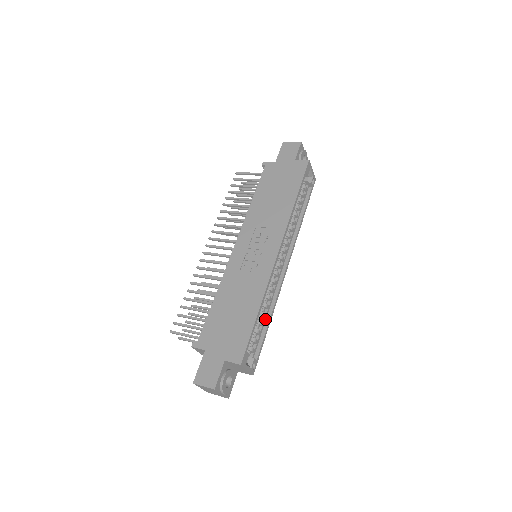
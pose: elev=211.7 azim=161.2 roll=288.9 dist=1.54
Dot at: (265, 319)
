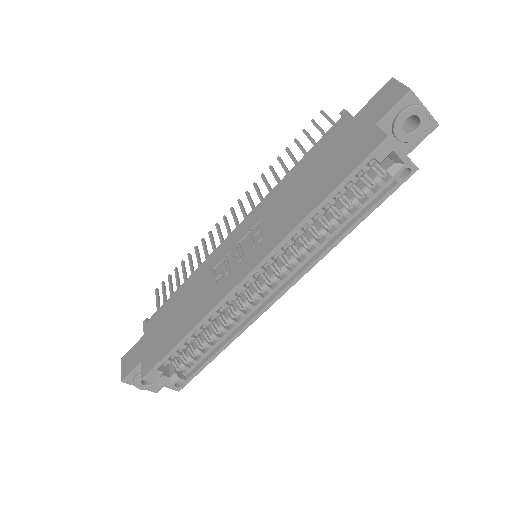
Dot at: (219, 342)
